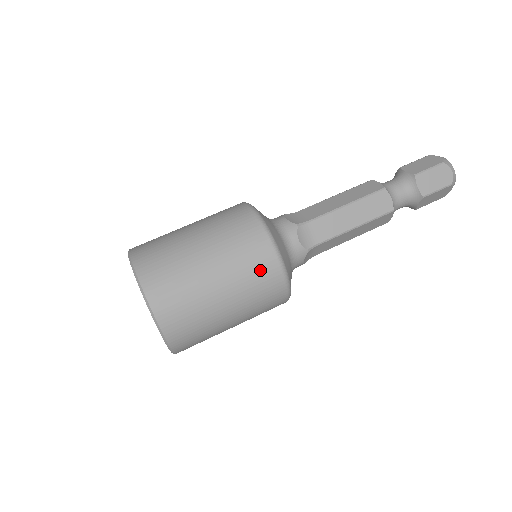
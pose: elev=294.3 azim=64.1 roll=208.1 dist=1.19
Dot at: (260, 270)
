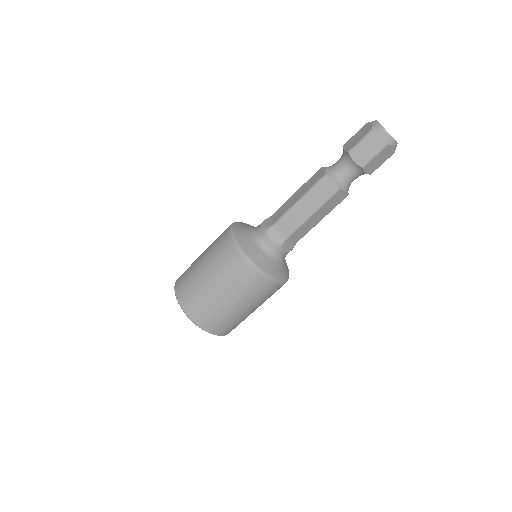
Dot at: (241, 275)
